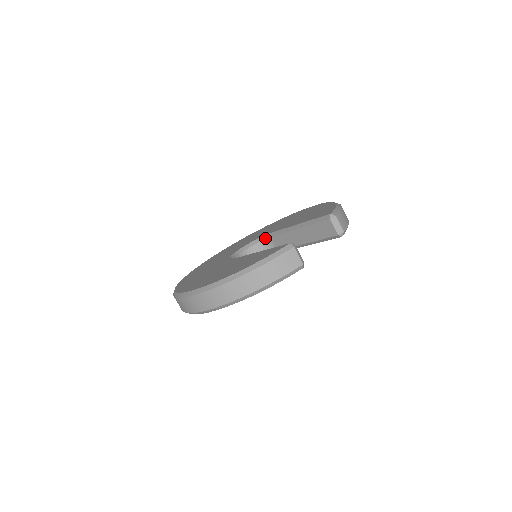
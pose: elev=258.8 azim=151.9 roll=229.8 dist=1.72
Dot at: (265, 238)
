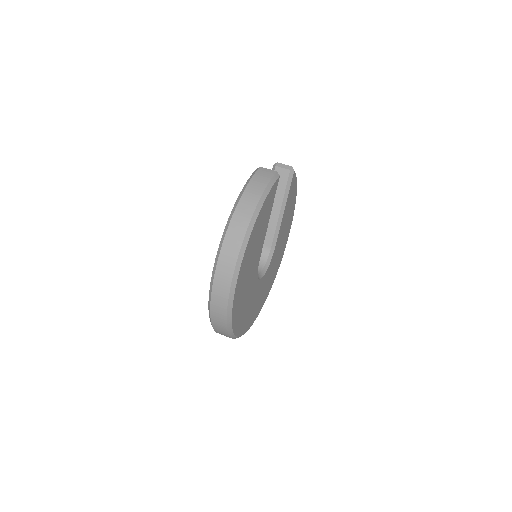
Dot at: occluded
